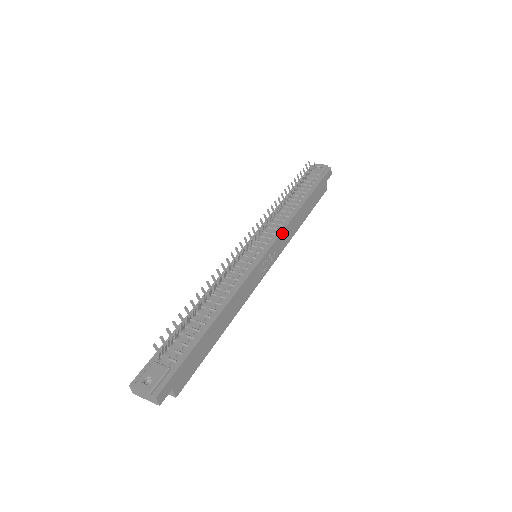
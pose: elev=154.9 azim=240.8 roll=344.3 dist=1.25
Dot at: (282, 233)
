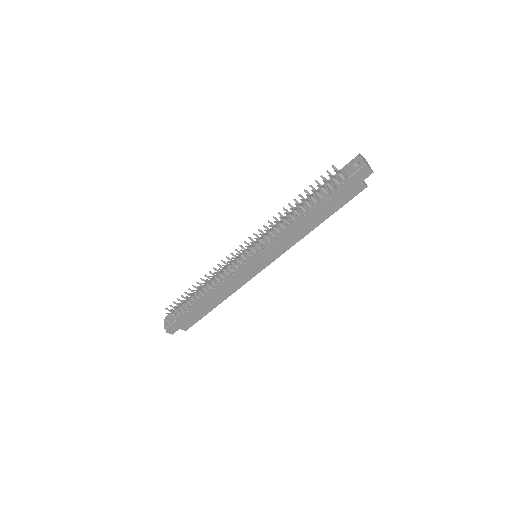
Dot at: (275, 245)
